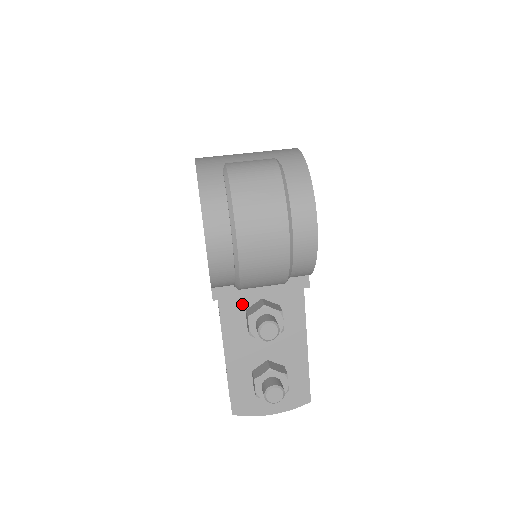
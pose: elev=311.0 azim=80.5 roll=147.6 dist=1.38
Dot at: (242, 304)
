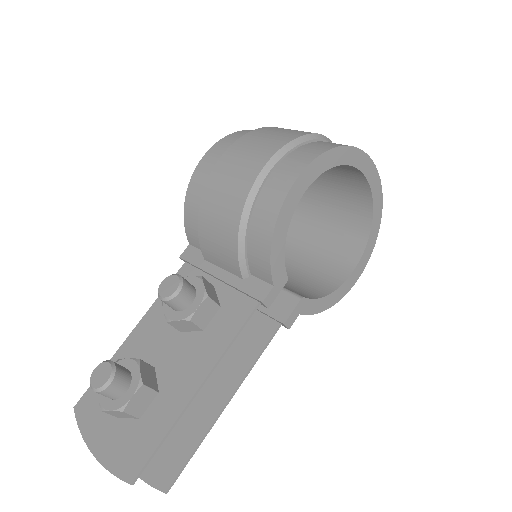
Dot at: occluded
